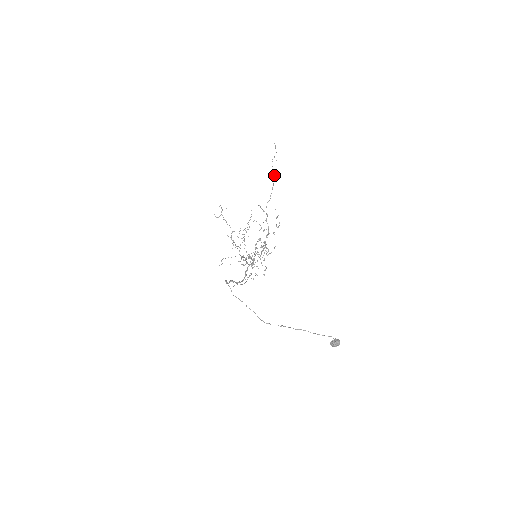
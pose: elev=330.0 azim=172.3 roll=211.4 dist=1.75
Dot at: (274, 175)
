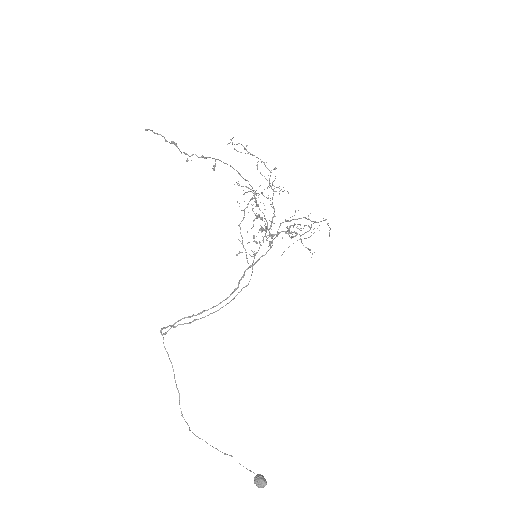
Dot at: (210, 157)
